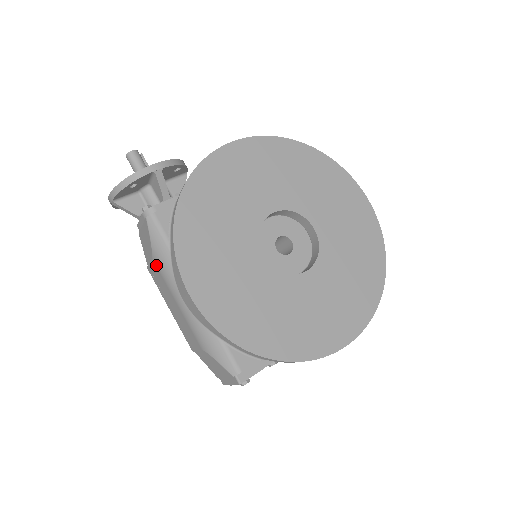
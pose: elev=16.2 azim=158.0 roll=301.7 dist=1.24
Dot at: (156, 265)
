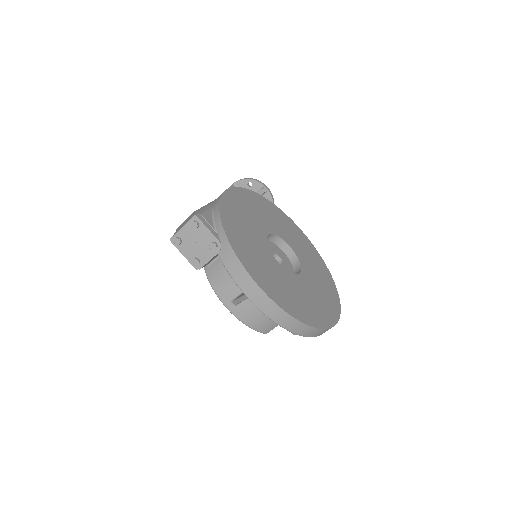
Dot at: occluded
